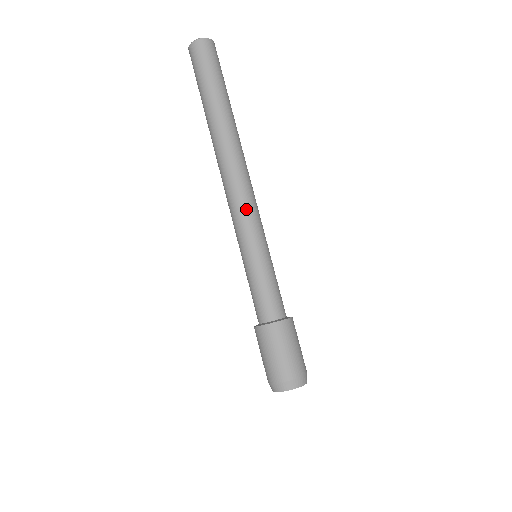
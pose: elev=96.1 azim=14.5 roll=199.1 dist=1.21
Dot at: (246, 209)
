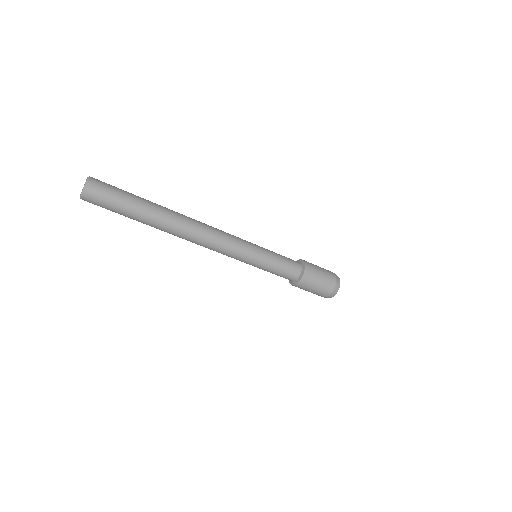
Dot at: (229, 246)
